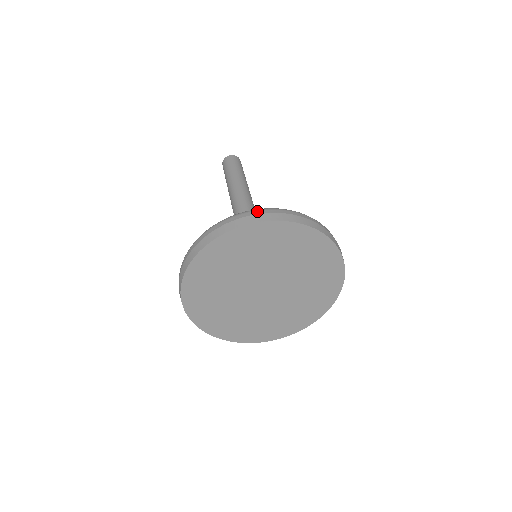
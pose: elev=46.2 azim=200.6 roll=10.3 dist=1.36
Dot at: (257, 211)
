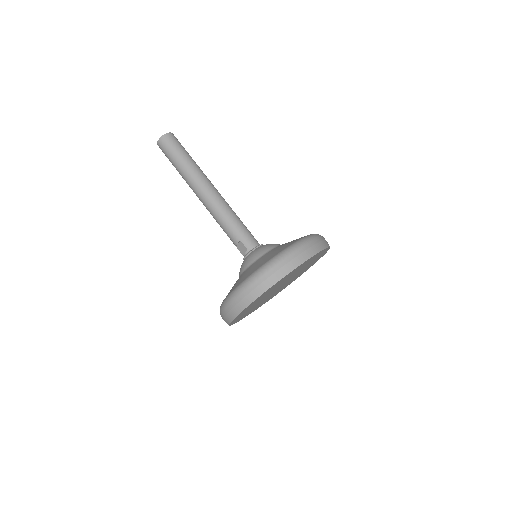
Dot at: (317, 239)
